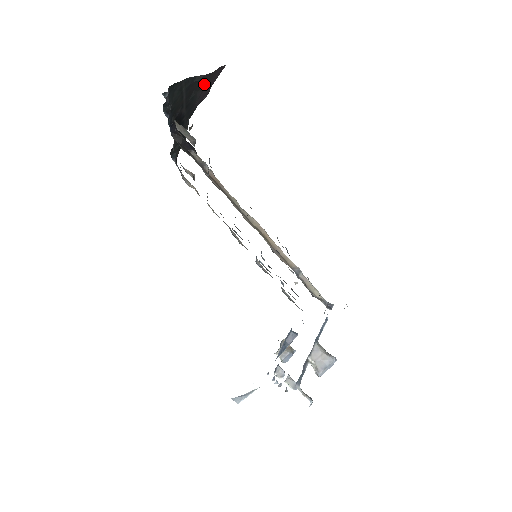
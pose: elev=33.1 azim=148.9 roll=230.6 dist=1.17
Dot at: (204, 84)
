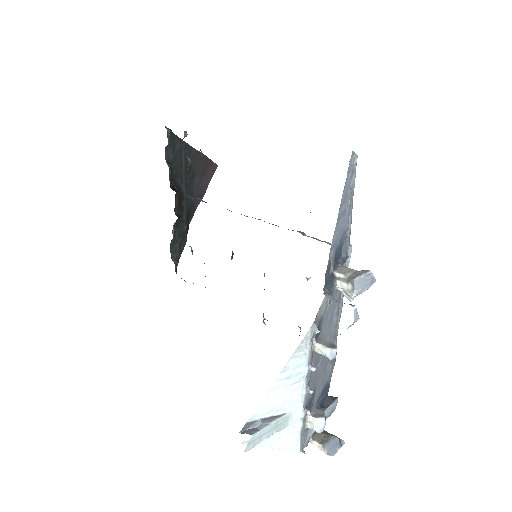
Dot at: (200, 172)
